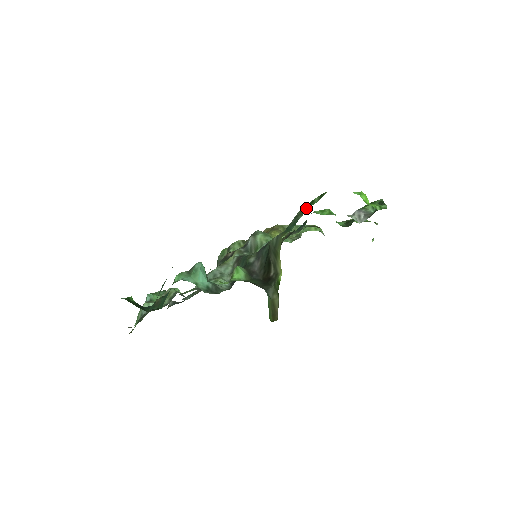
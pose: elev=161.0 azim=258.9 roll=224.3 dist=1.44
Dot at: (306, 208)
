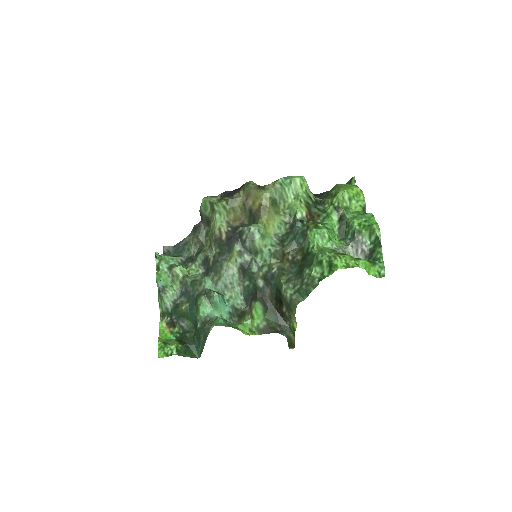
Dot at: (317, 282)
